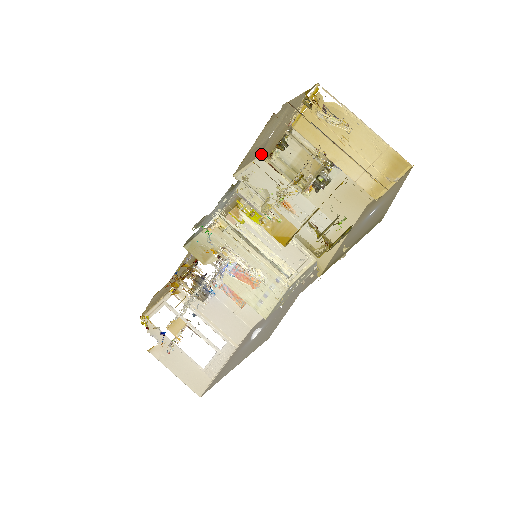
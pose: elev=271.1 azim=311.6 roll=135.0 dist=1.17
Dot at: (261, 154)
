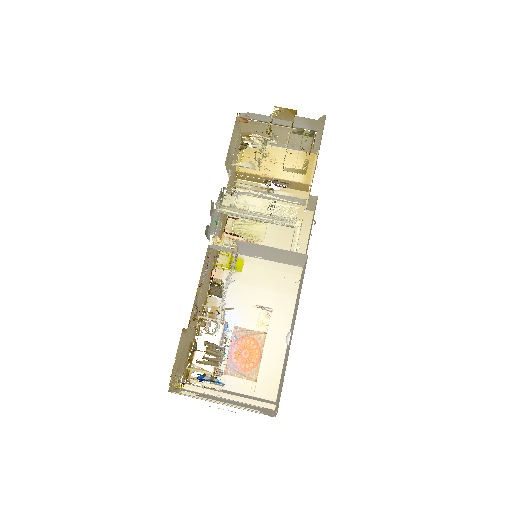
Dot at: (230, 176)
